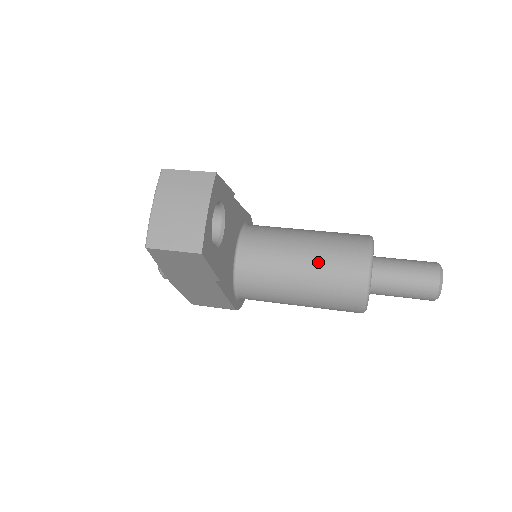
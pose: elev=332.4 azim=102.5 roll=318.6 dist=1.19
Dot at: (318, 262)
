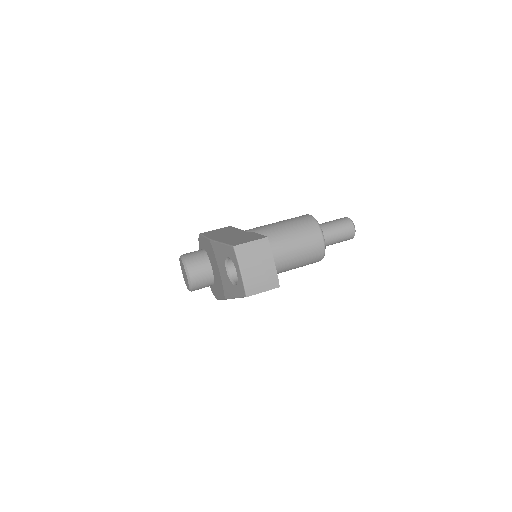
Dot at: (296, 247)
